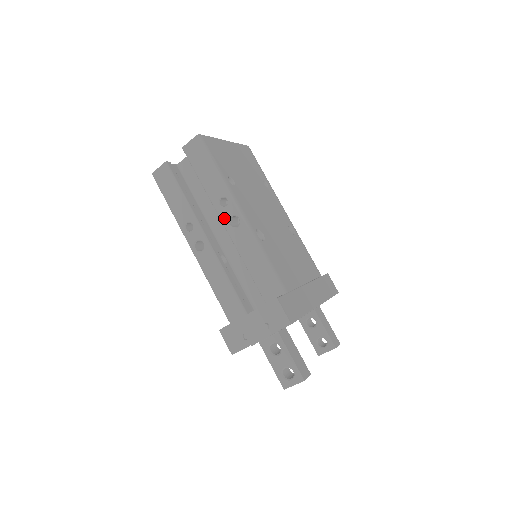
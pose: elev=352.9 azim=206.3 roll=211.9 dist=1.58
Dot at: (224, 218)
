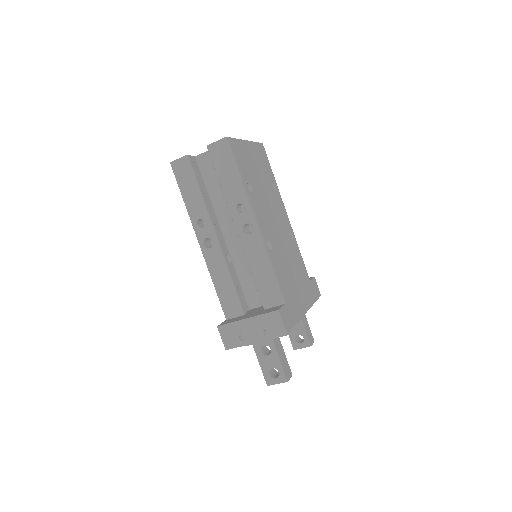
Dot at: (238, 223)
